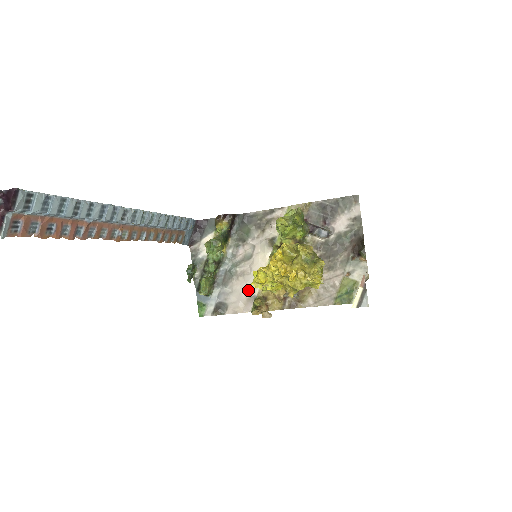
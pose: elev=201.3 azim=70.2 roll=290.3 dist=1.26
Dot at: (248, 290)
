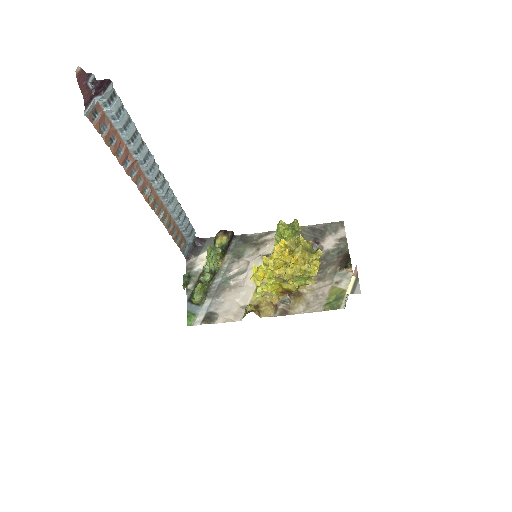
Dot at: (240, 300)
